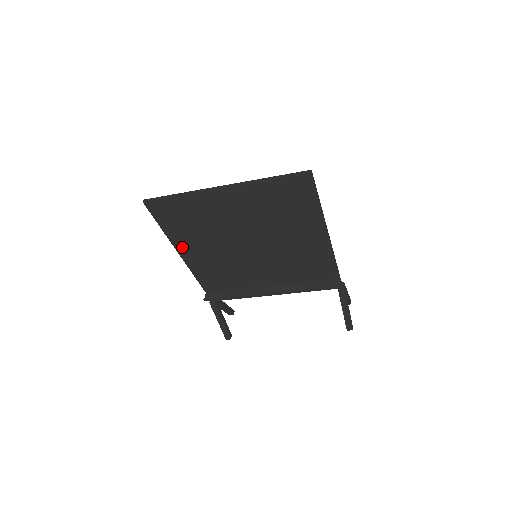
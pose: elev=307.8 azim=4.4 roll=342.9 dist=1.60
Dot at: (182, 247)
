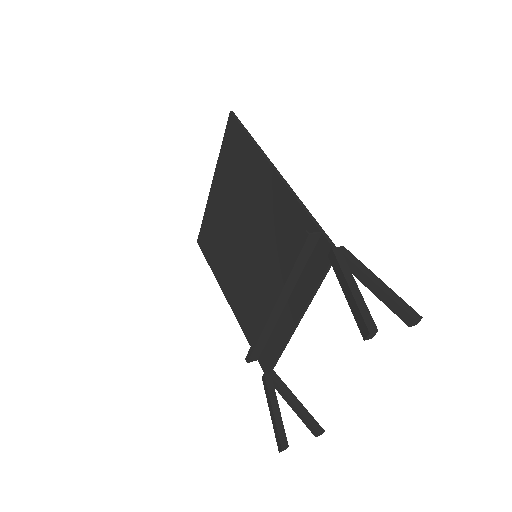
Dot at: (223, 283)
